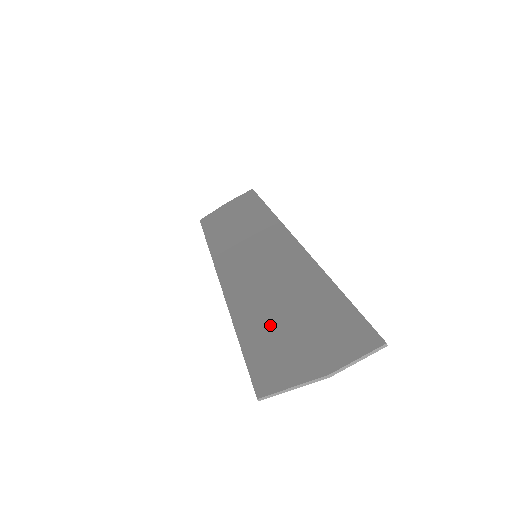
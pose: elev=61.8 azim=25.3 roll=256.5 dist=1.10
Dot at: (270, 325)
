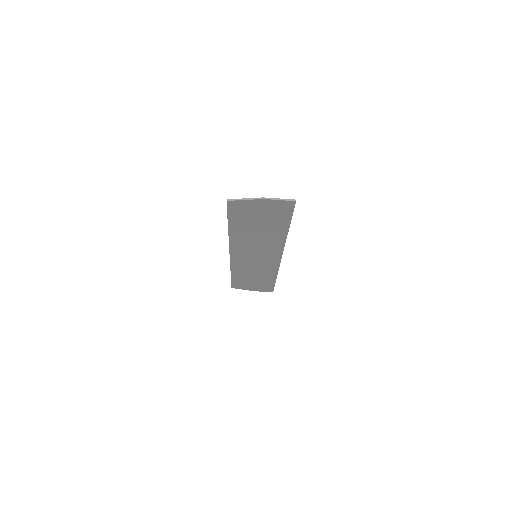
Dot at: (247, 223)
